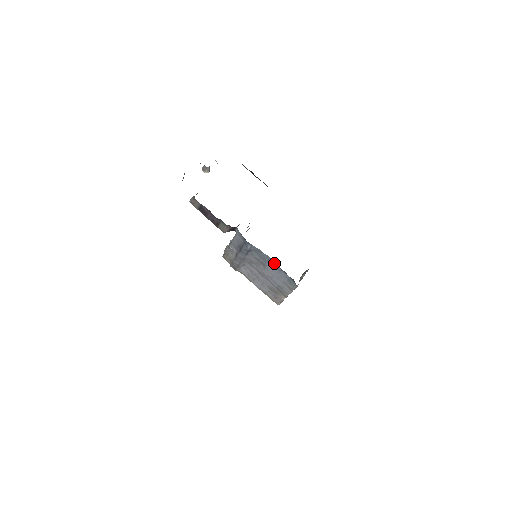
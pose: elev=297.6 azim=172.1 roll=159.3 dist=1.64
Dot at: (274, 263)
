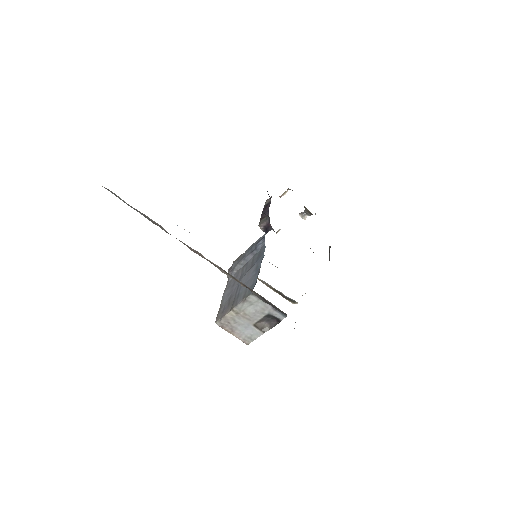
Dot at: occluded
